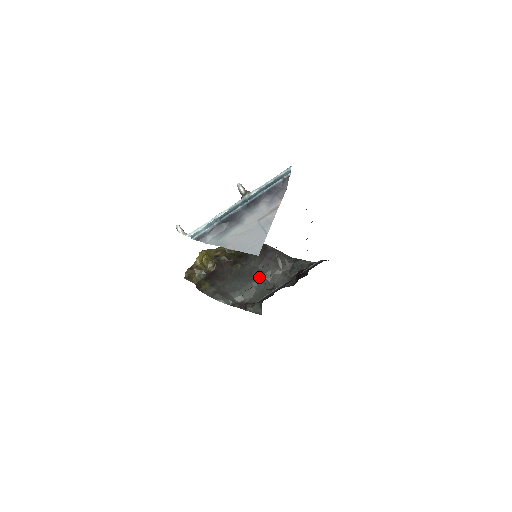
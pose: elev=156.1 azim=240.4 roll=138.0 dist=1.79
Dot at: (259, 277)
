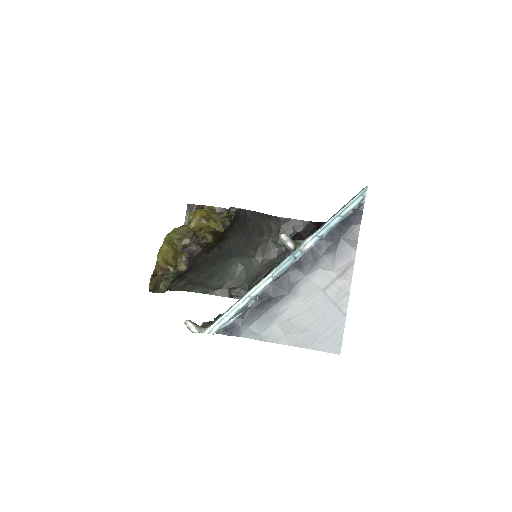
Dot at: (240, 253)
